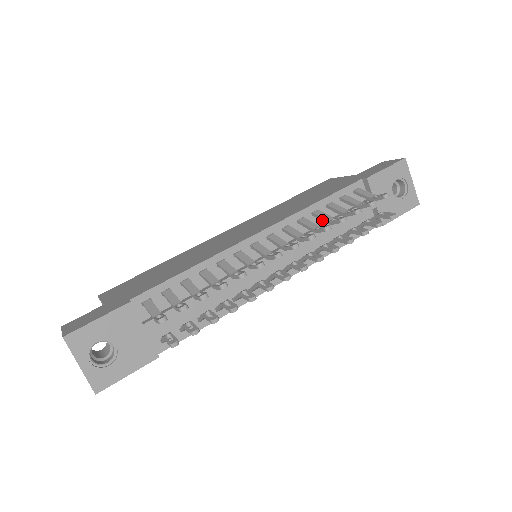
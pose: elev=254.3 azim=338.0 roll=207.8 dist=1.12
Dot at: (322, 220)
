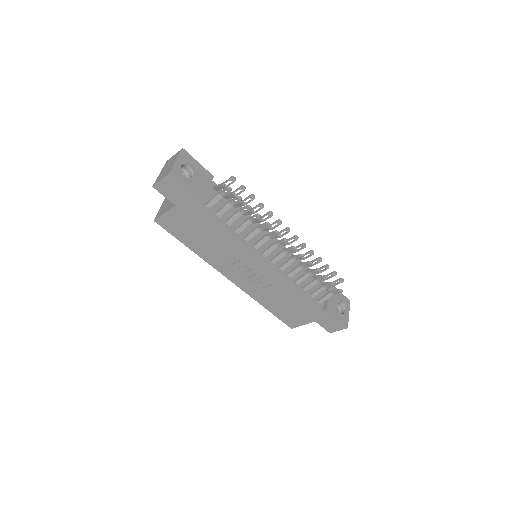
Dot at: occluded
